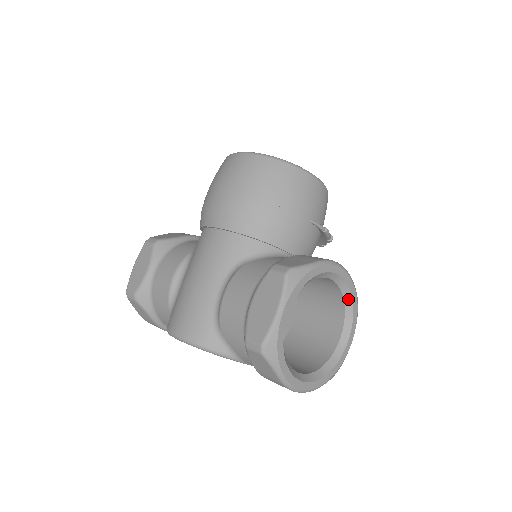
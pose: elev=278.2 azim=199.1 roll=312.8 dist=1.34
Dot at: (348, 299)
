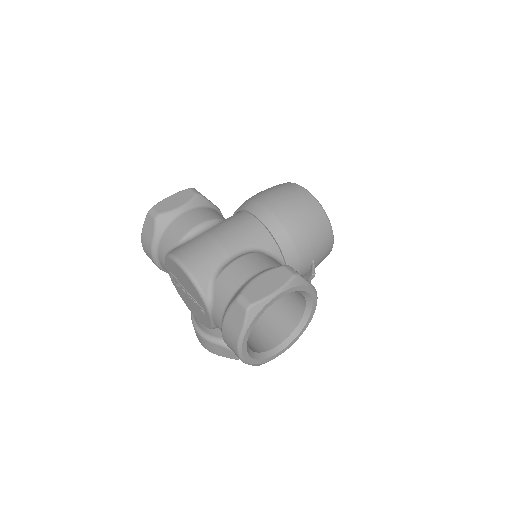
Dot at: (302, 324)
